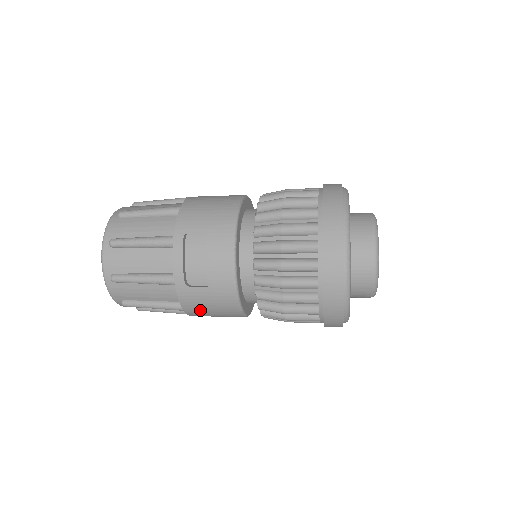
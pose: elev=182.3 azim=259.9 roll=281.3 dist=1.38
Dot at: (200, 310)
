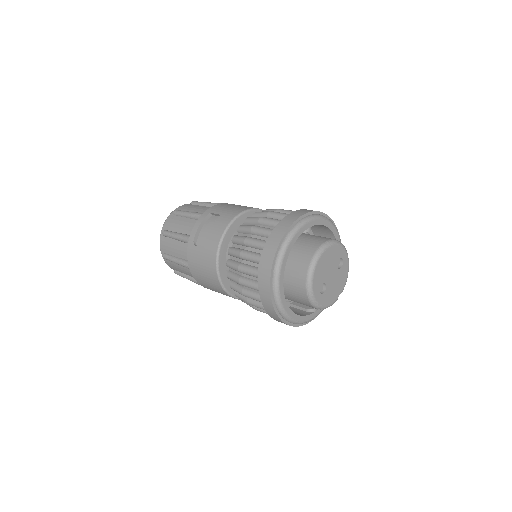
Dot at: (197, 270)
